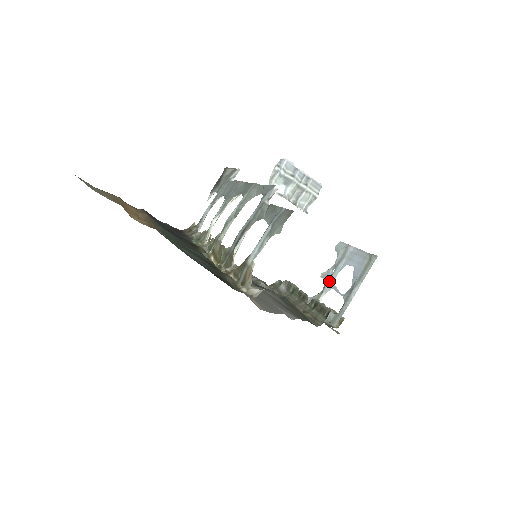
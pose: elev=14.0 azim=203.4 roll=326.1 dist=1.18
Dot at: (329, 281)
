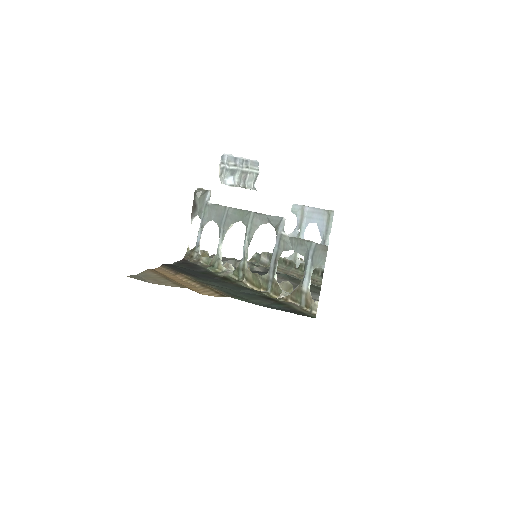
Dot at: occluded
